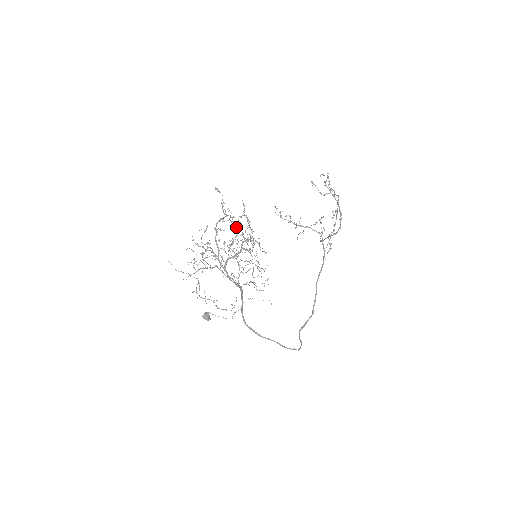
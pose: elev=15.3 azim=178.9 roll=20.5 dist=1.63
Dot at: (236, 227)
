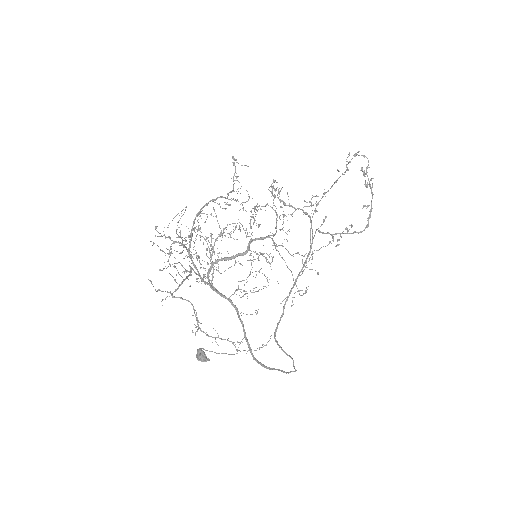
Dot at: occluded
